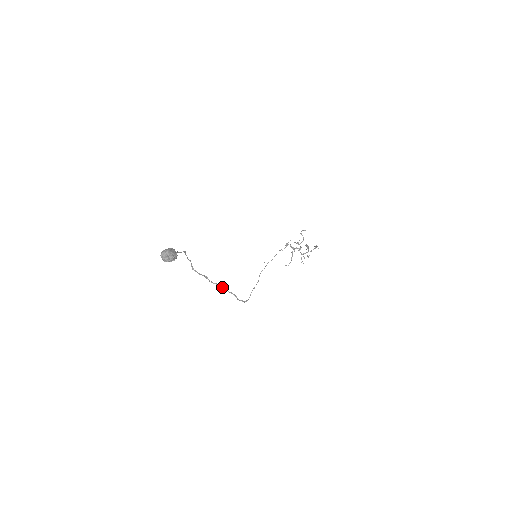
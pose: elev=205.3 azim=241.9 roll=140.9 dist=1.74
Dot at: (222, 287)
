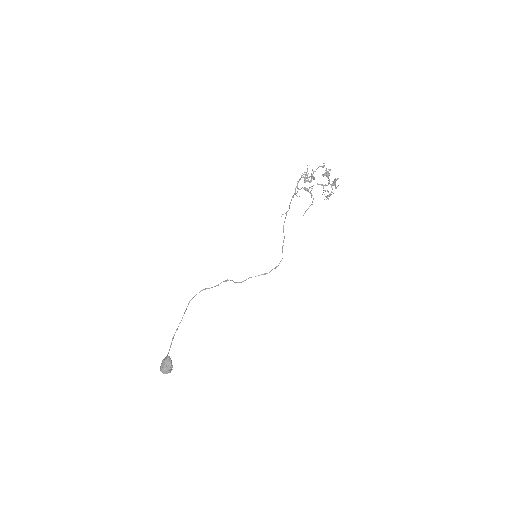
Dot at: (245, 280)
